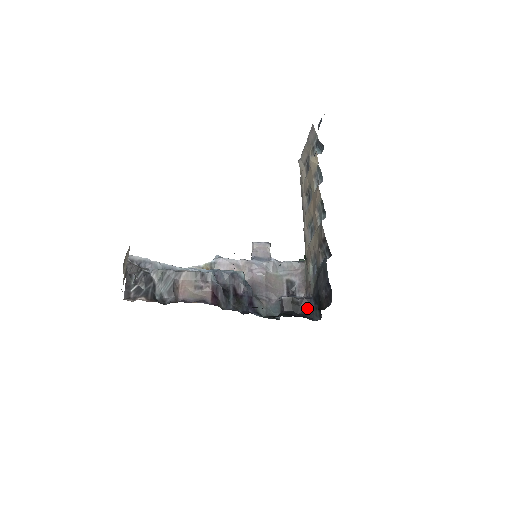
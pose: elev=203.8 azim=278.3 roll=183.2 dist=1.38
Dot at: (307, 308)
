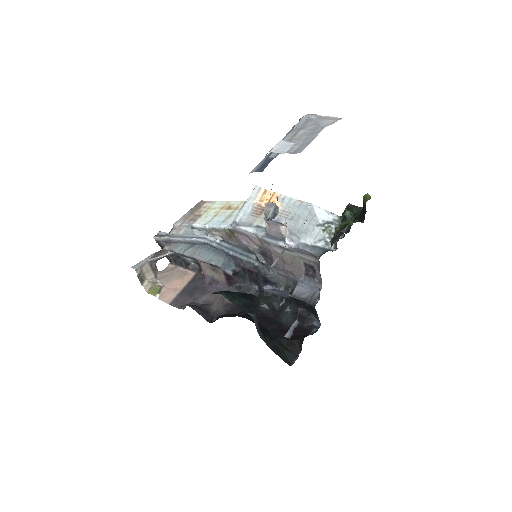
Dot at: (313, 308)
